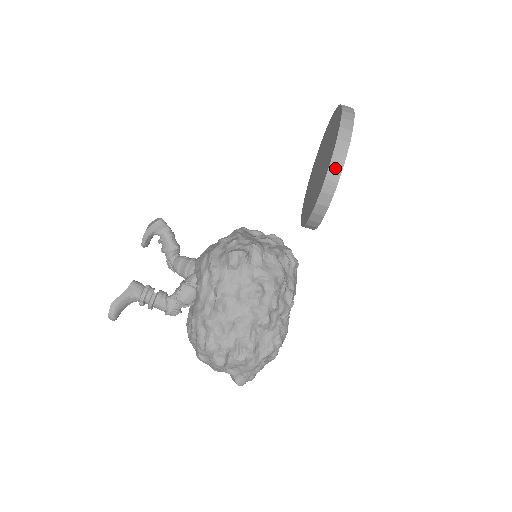
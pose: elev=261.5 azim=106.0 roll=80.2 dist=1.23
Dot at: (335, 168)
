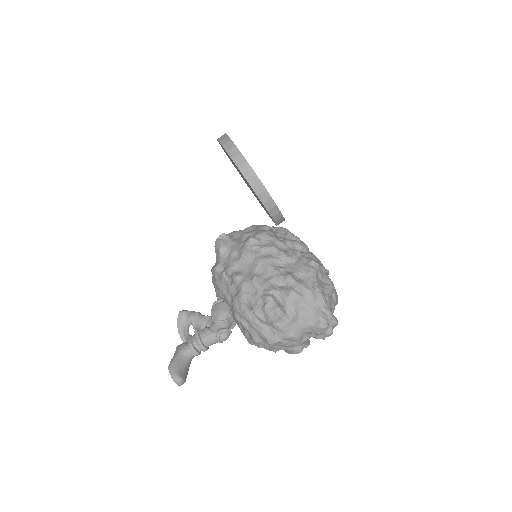
Dot at: (231, 149)
